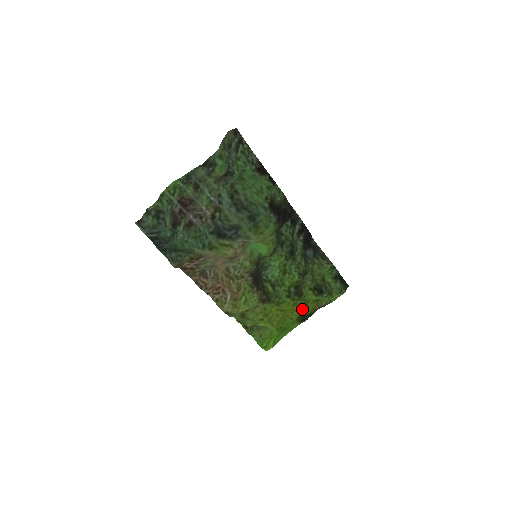
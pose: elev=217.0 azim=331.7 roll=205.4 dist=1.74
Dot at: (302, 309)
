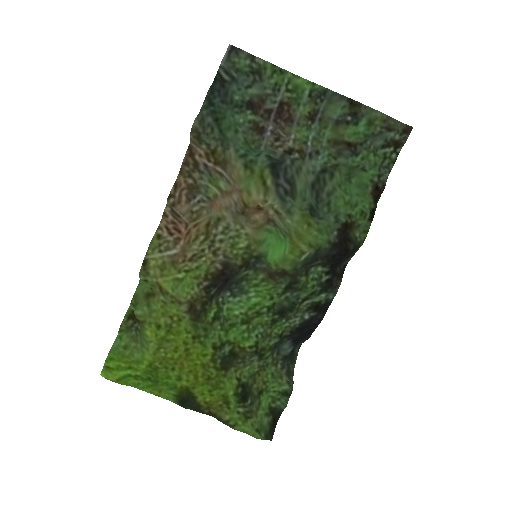
Dot at: (203, 385)
